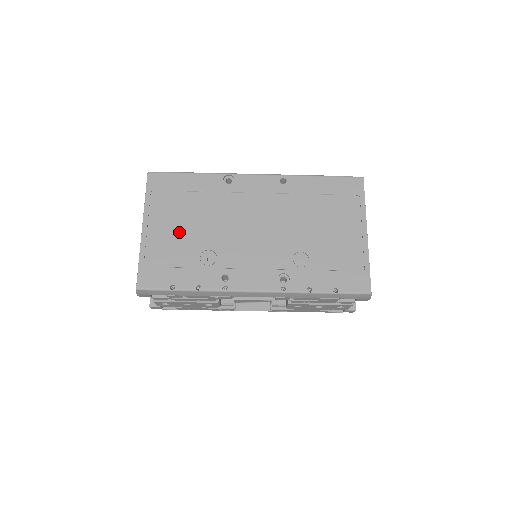
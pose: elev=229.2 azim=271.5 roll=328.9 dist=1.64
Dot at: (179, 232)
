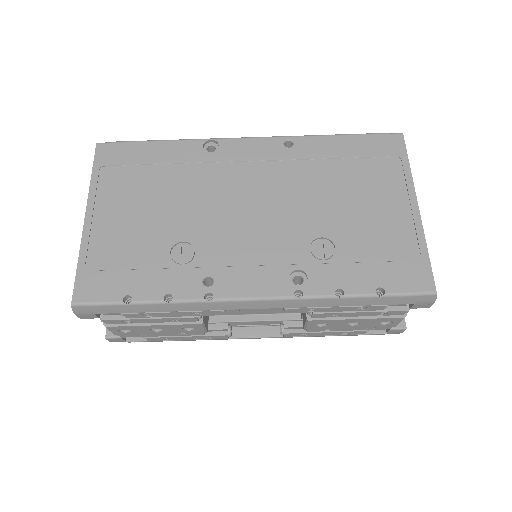
Dot at: (139, 219)
